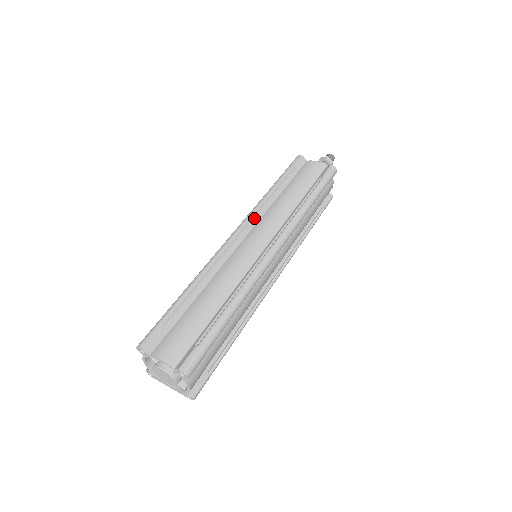
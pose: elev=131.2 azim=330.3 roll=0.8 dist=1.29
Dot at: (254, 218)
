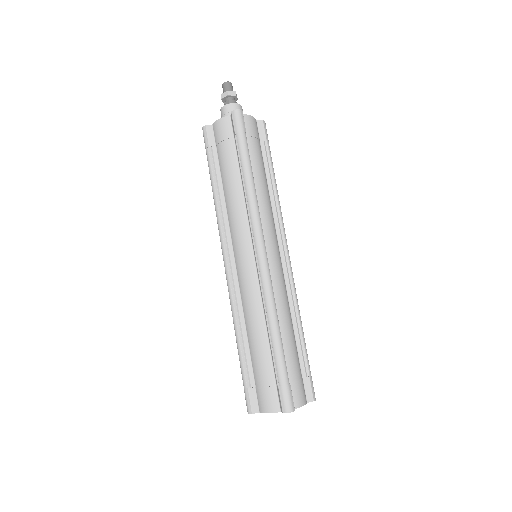
Dot at: (261, 224)
